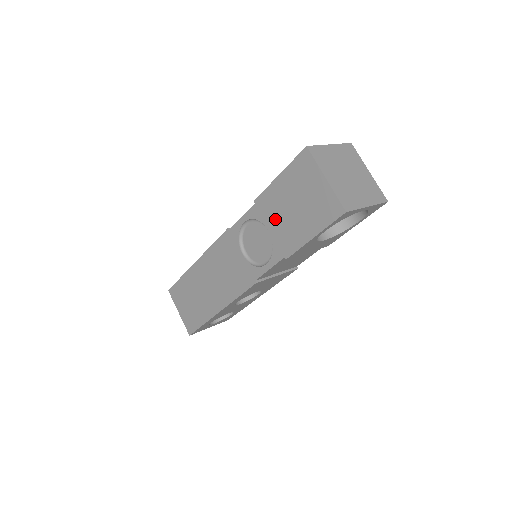
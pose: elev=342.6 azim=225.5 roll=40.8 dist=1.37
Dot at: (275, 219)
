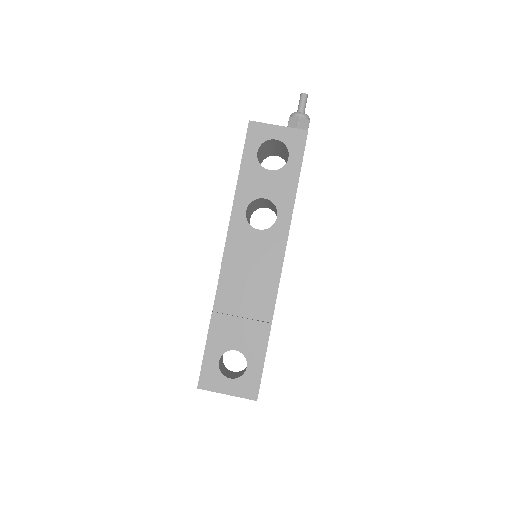
Dot at: occluded
